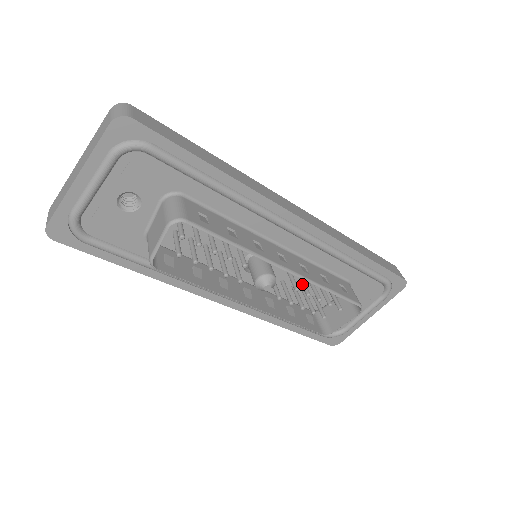
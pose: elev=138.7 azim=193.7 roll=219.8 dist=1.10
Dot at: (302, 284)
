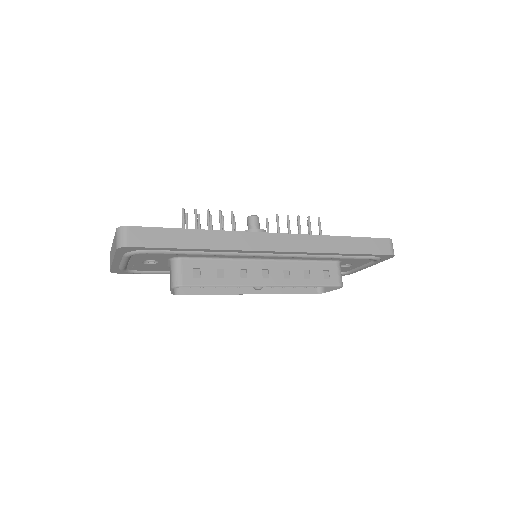
Dot at: occluded
